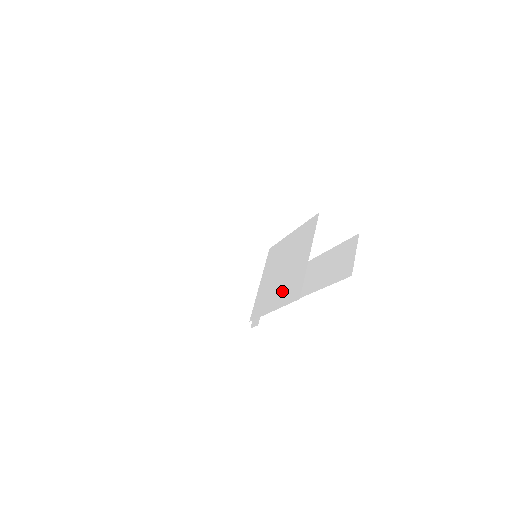
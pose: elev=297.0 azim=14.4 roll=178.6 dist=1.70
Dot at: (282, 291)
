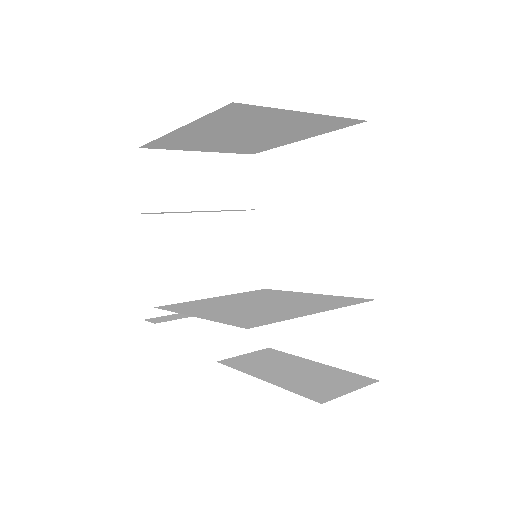
Dot at: (233, 312)
